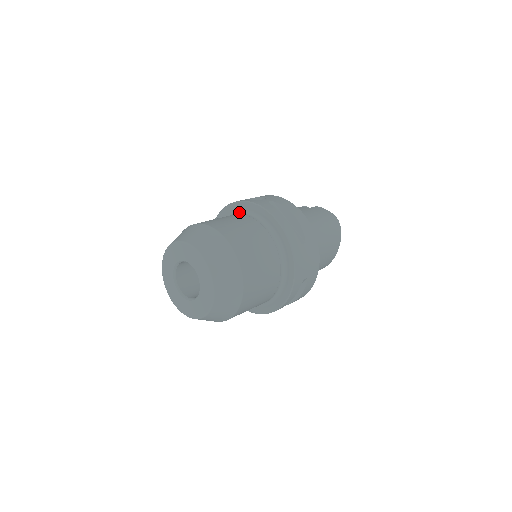
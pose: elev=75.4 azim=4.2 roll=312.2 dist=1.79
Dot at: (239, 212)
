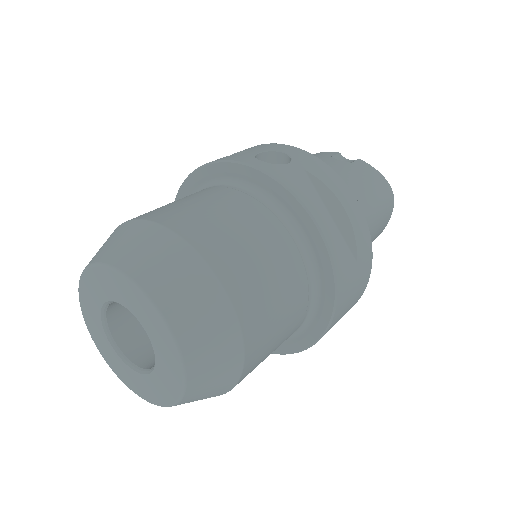
Dot at: (238, 183)
